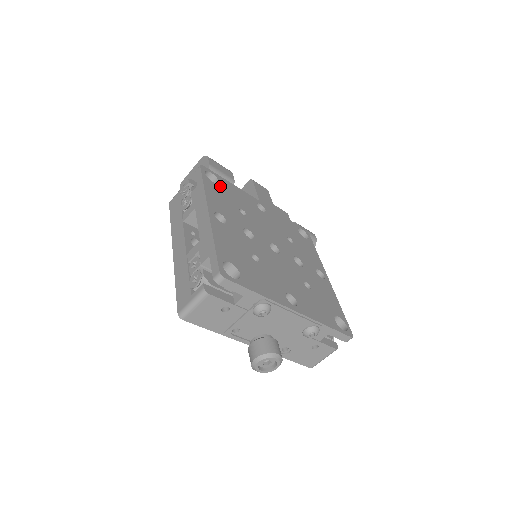
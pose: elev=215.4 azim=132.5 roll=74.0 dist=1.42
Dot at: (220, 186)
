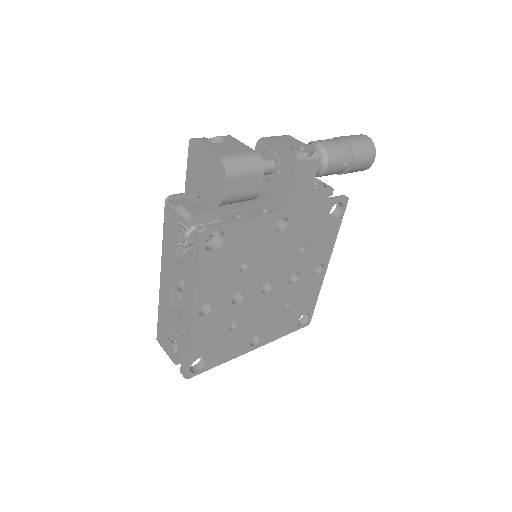
Dot at: (224, 248)
